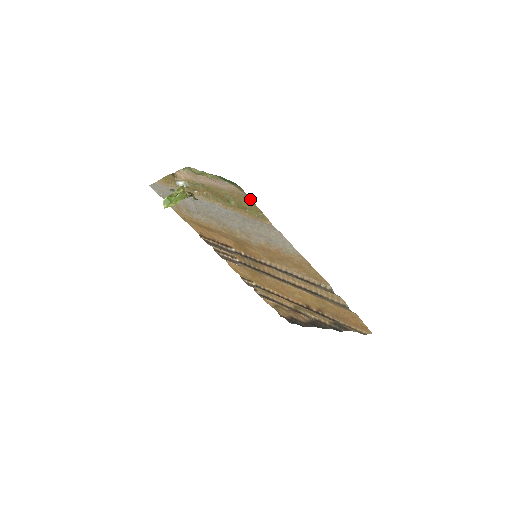
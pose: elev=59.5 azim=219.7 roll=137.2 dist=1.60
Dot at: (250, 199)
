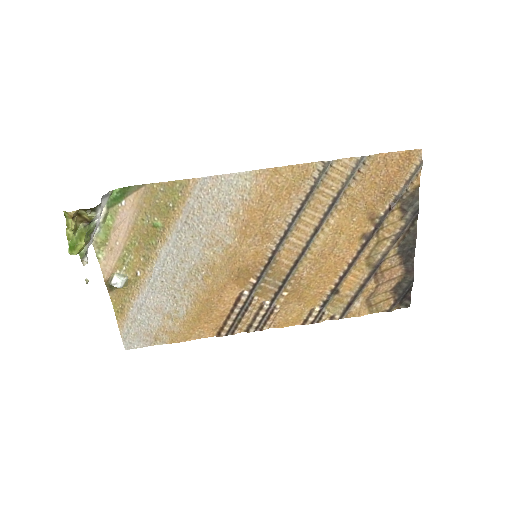
Dot at: (152, 185)
